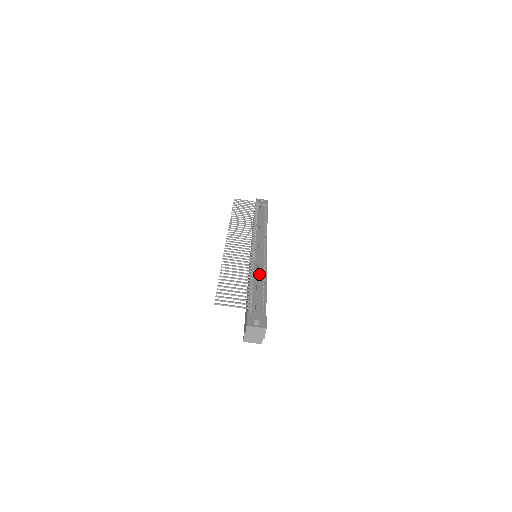
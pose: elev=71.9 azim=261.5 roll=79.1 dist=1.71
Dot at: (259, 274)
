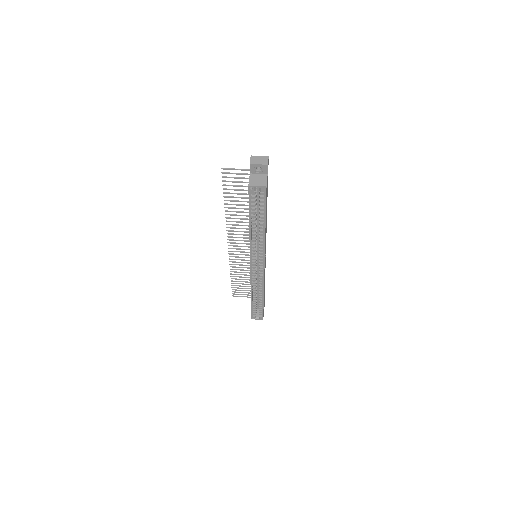
Dot at: occluded
